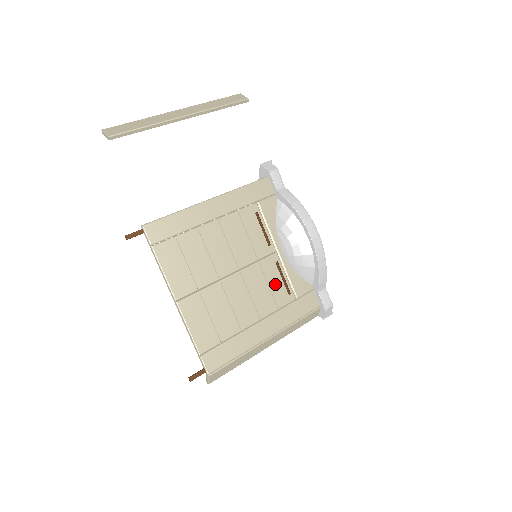
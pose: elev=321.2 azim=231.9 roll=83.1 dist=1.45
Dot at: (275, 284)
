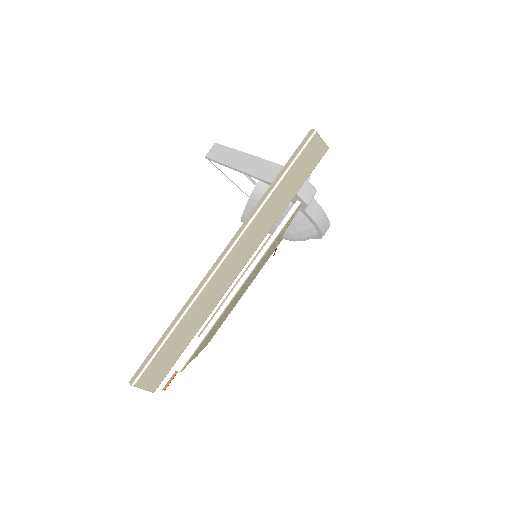
Dot at: occluded
